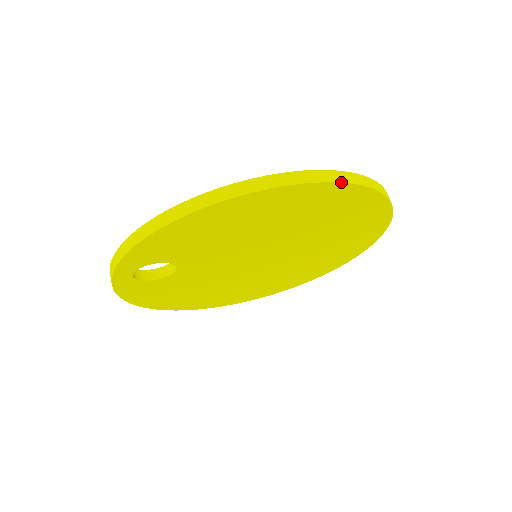
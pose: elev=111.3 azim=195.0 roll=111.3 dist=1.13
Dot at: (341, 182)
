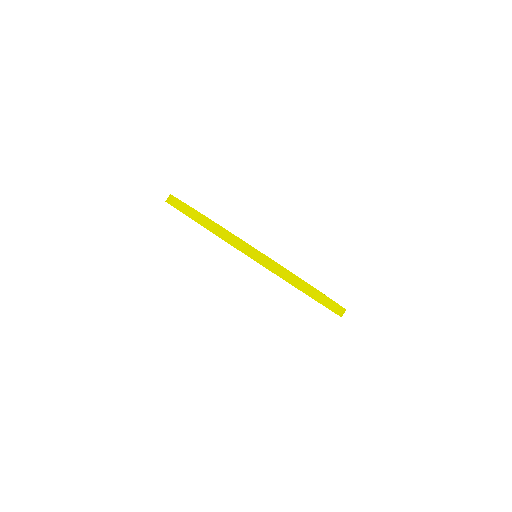
Dot at: occluded
